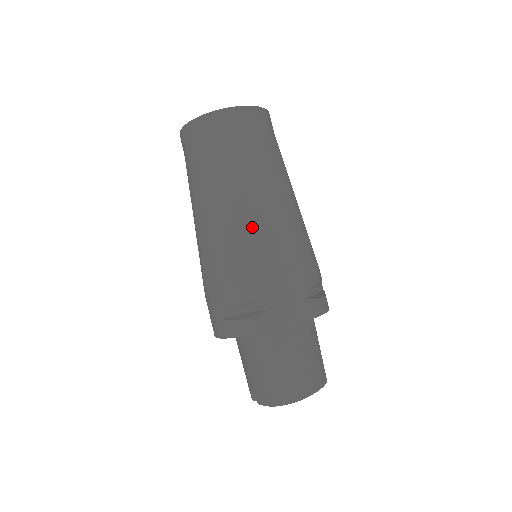
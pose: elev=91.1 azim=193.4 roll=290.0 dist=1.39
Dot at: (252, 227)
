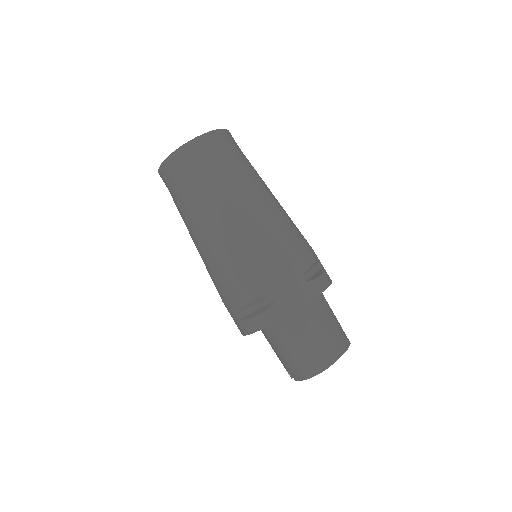
Dot at: (239, 236)
